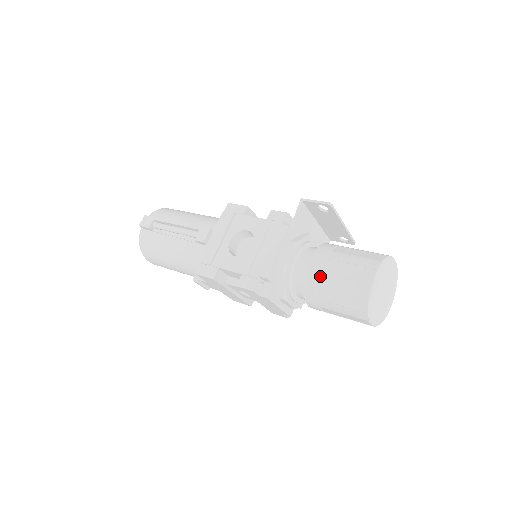
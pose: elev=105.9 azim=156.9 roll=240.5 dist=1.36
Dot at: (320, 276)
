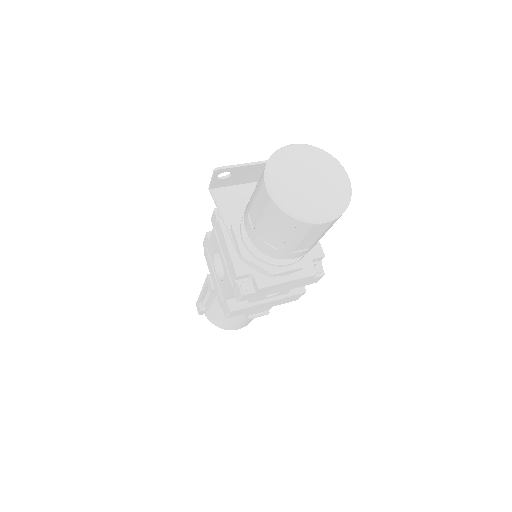
Dot at: (255, 232)
